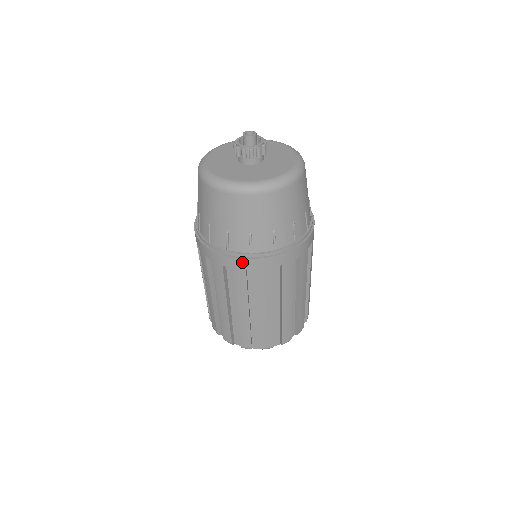
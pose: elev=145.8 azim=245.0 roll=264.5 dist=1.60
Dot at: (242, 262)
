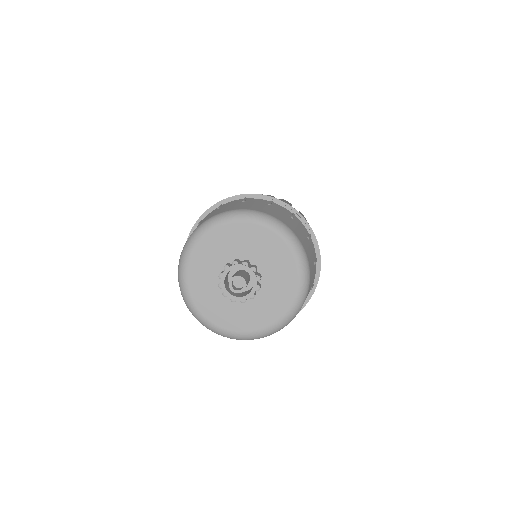
Dot at: occluded
